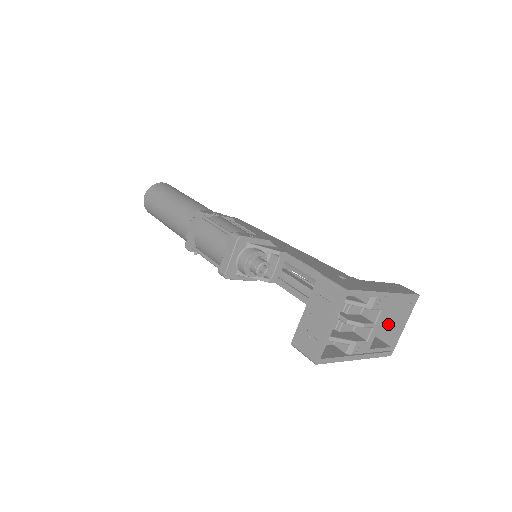
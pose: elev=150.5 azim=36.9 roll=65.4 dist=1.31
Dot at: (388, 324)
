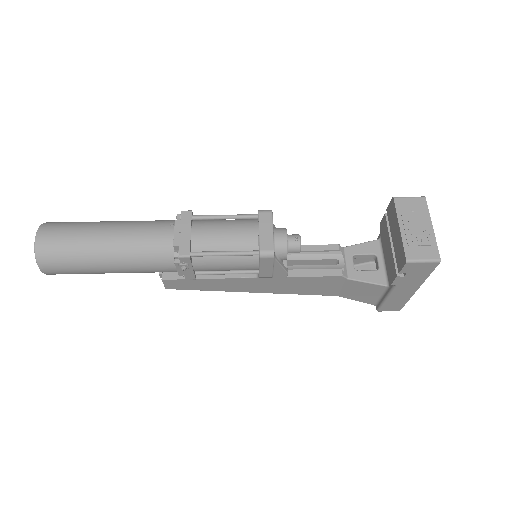
Dot at: occluded
